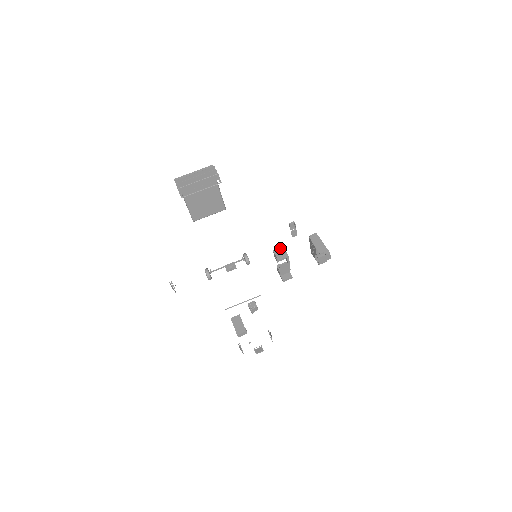
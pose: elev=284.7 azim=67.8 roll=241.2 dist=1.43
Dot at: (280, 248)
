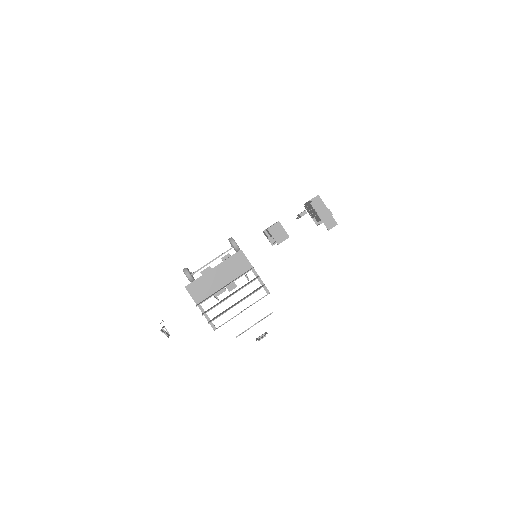
Dot at: (276, 225)
